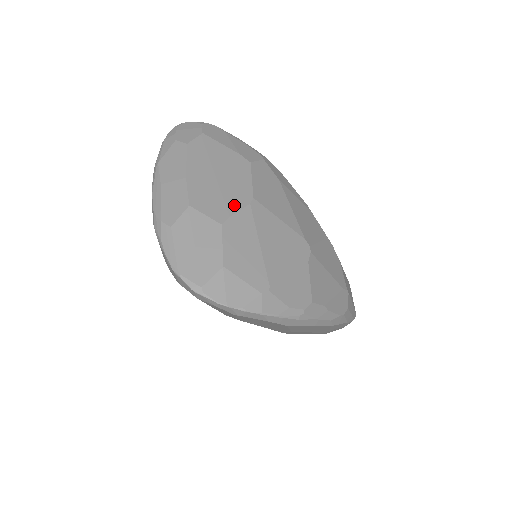
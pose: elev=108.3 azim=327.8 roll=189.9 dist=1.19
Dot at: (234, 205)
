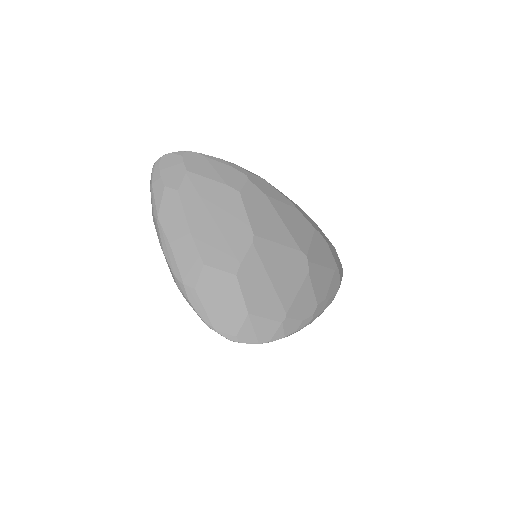
Dot at: (240, 250)
